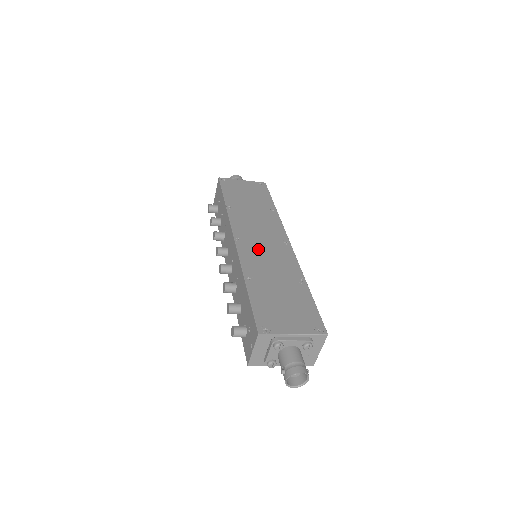
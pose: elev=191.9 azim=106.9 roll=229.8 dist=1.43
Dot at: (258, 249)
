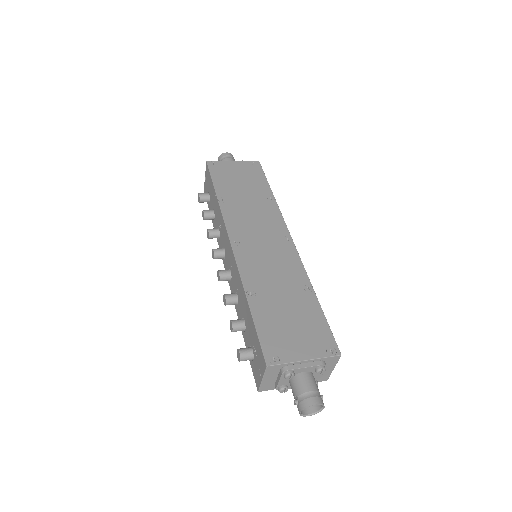
Dot at: (258, 253)
